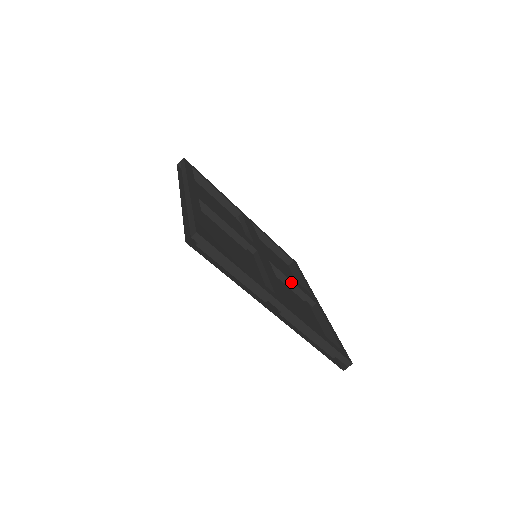
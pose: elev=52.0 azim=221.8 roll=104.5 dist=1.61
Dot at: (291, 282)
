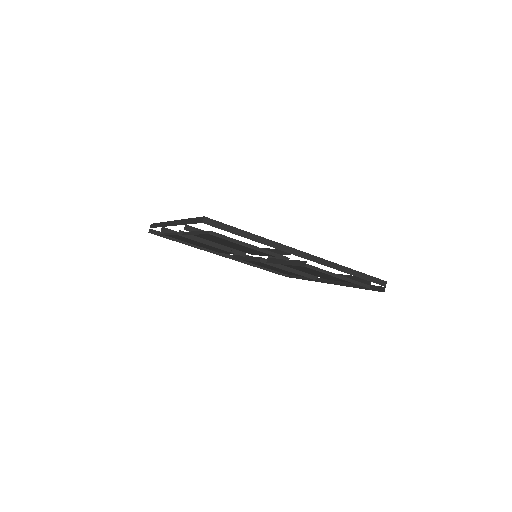
Dot at: occluded
